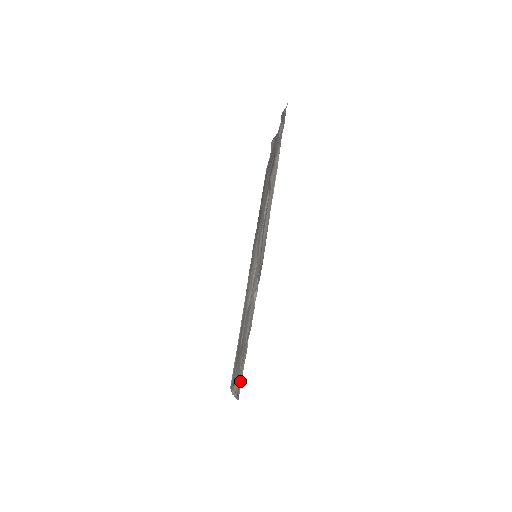
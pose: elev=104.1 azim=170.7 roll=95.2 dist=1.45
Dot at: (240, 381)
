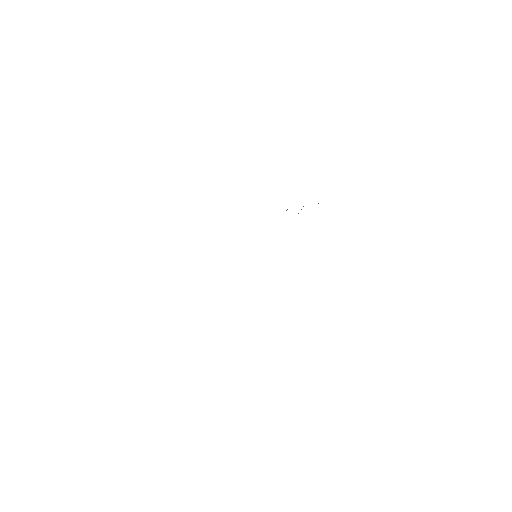
Dot at: occluded
